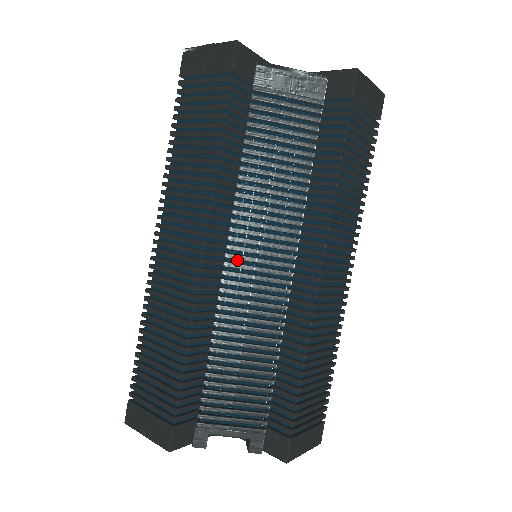
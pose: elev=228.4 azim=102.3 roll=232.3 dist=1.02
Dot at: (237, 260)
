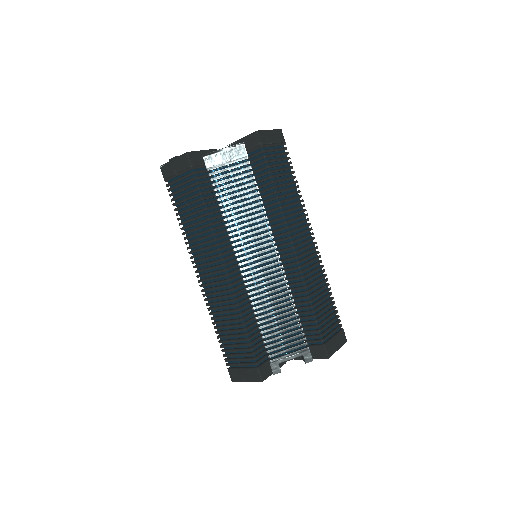
Dot at: (246, 264)
